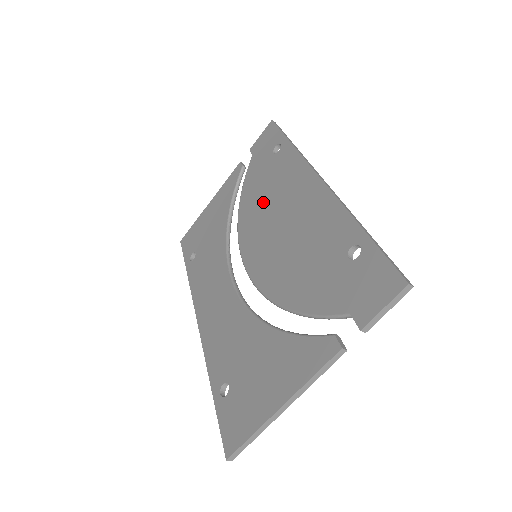
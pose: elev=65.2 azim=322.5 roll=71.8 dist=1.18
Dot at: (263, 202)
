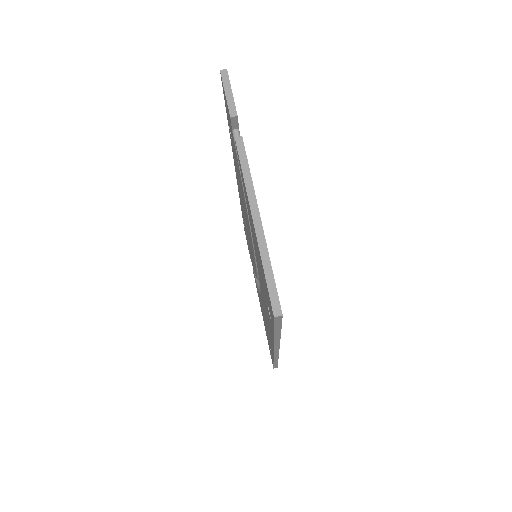
Dot at: occluded
